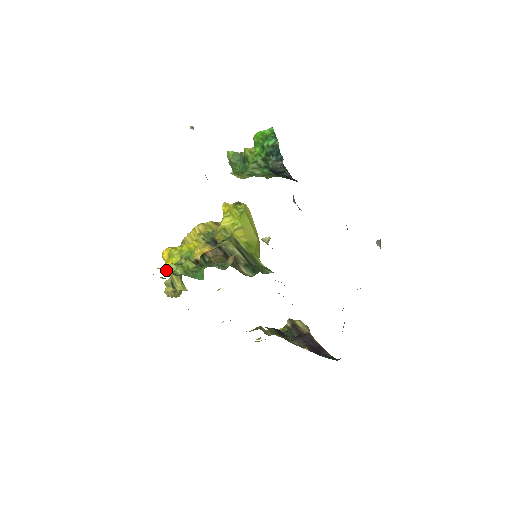
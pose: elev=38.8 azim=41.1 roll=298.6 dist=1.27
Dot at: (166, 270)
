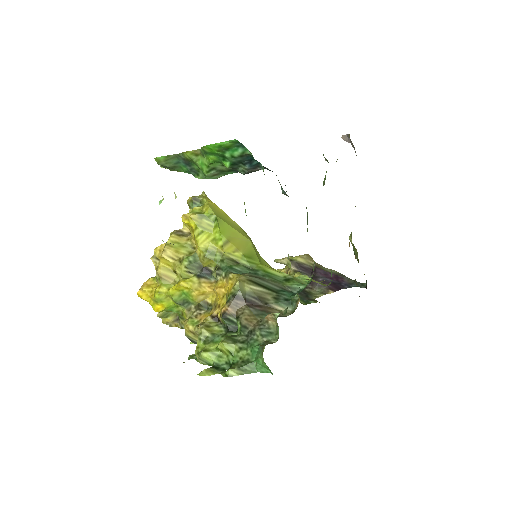
Dot at: (211, 372)
